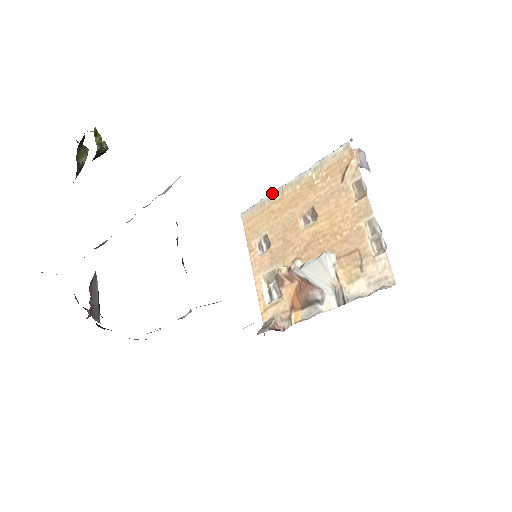
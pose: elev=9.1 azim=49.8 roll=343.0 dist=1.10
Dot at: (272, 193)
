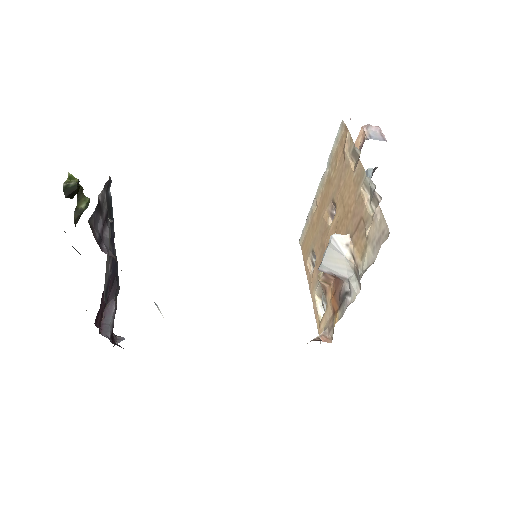
Dot at: (311, 207)
